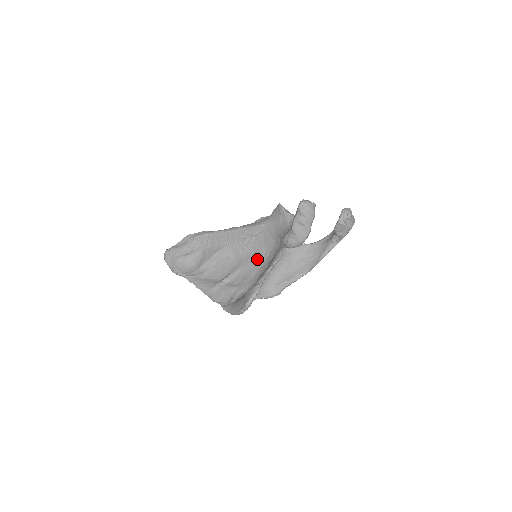
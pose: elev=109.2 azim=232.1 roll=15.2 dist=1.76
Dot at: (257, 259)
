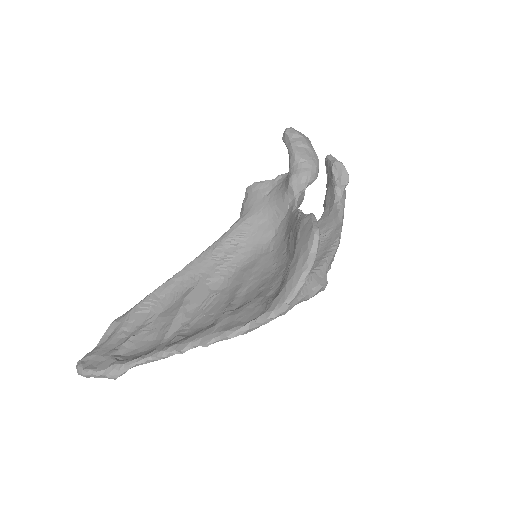
Dot at: (259, 262)
